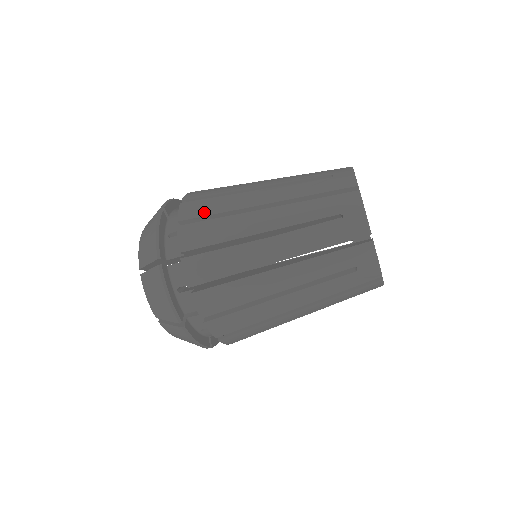
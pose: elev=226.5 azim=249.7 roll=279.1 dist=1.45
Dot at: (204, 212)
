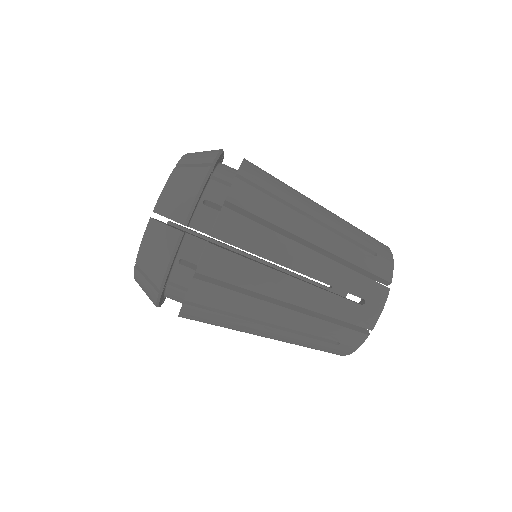
Dot at: occluded
